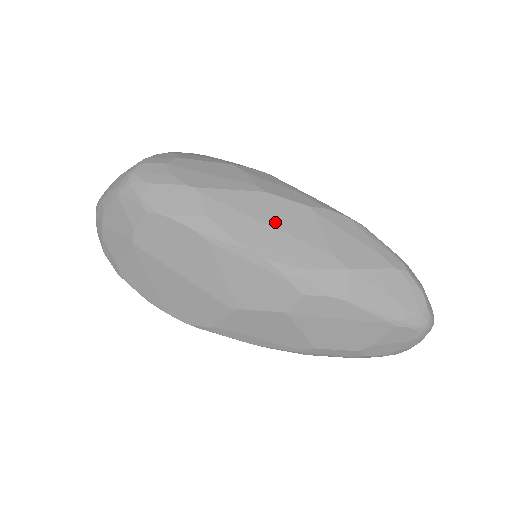
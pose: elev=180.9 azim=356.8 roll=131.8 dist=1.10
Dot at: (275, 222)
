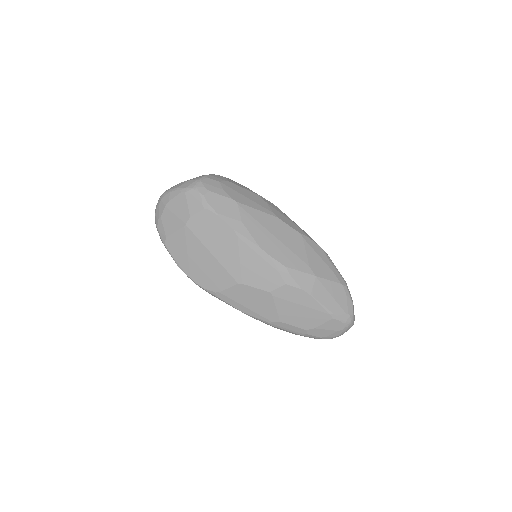
Dot at: (279, 237)
